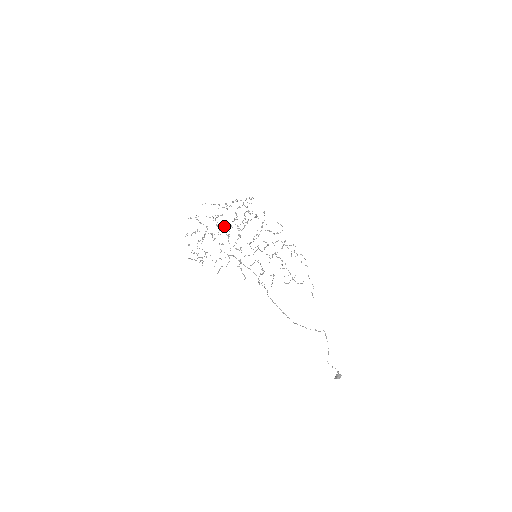
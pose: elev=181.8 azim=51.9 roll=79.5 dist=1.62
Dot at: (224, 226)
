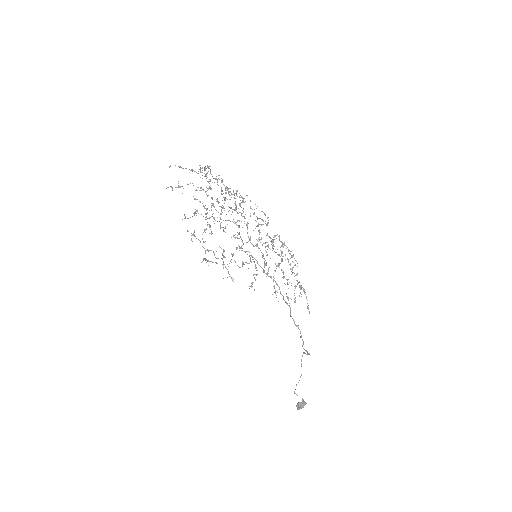
Dot at: (223, 207)
